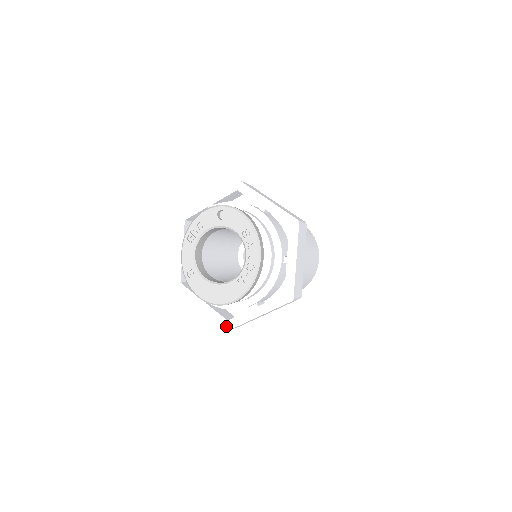
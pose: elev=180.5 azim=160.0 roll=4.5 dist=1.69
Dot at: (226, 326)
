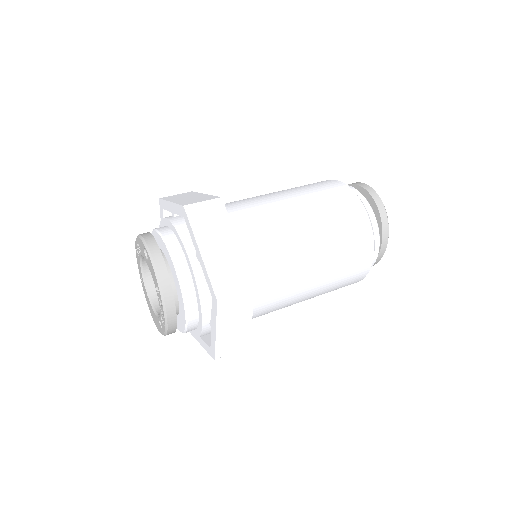
Dot at: occluded
